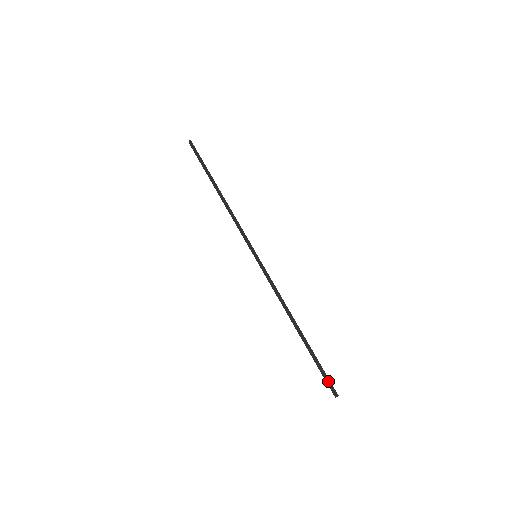
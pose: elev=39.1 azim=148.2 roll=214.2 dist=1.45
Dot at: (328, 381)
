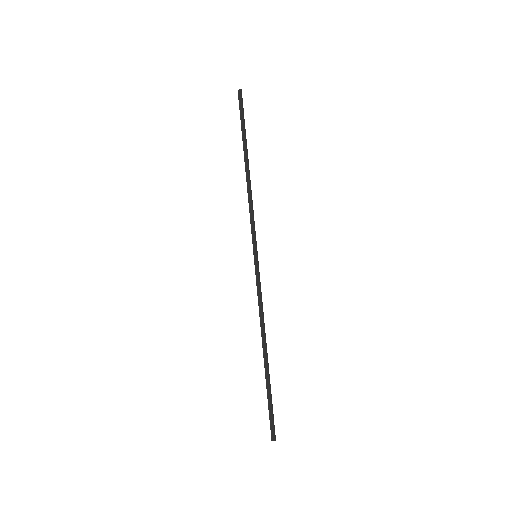
Dot at: (272, 421)
